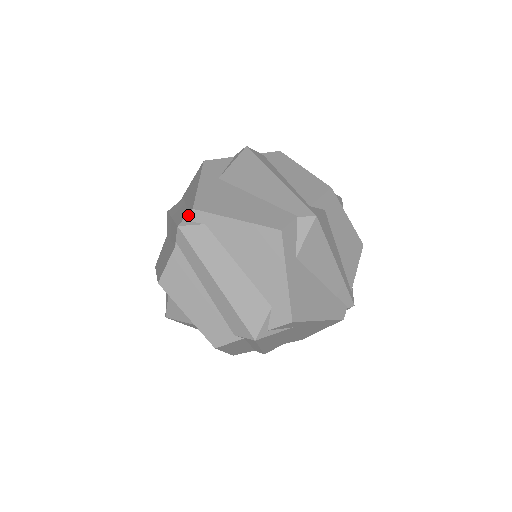
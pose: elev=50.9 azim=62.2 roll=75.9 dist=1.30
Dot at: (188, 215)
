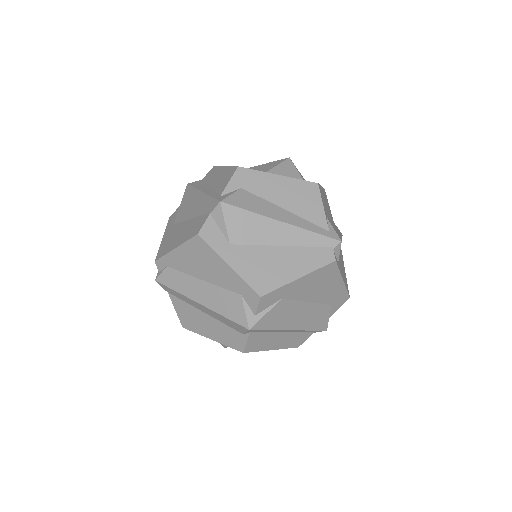
Dot at: occluded
